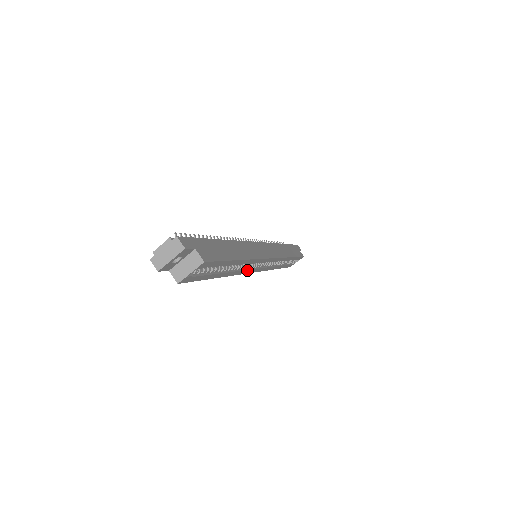
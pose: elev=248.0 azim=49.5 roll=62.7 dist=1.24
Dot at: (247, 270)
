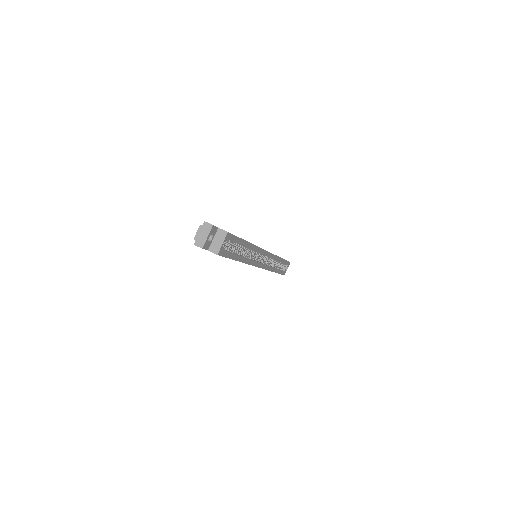
Dot at: (255, 261)
